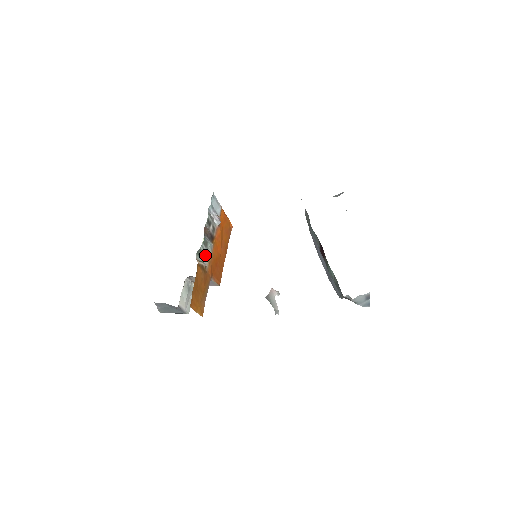
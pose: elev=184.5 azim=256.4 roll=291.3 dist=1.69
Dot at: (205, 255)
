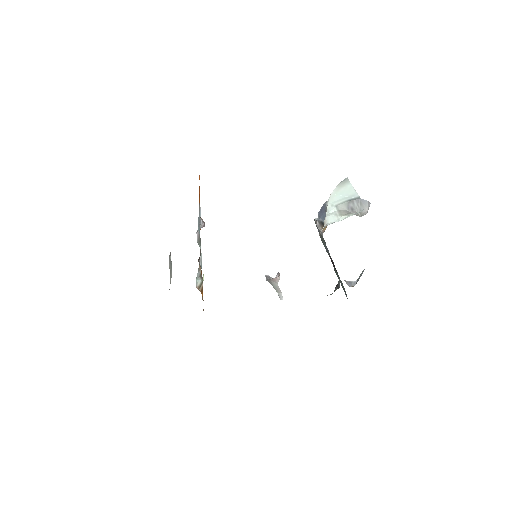
Dot at: occluded
